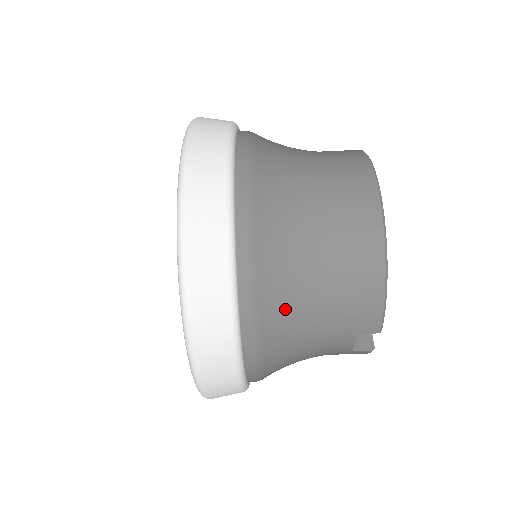
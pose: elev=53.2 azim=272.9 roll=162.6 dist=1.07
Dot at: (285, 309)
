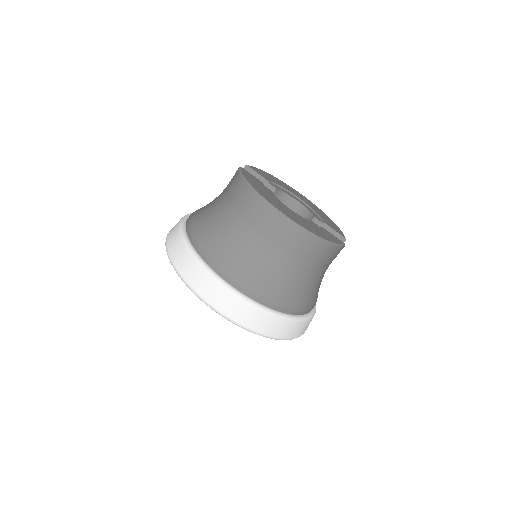
Dot at: (307, 292)
